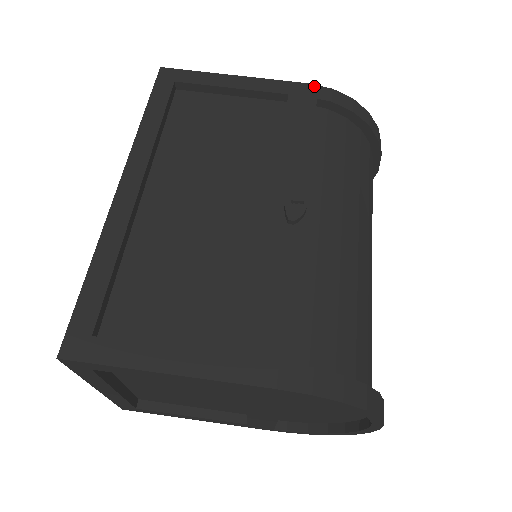
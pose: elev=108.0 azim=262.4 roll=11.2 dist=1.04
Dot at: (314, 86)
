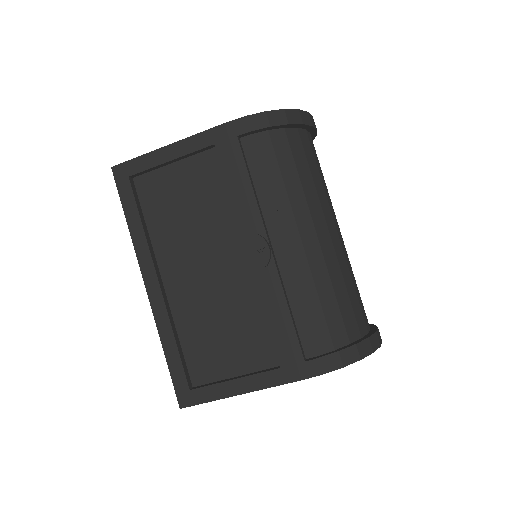
Dot at: (230, 123)
